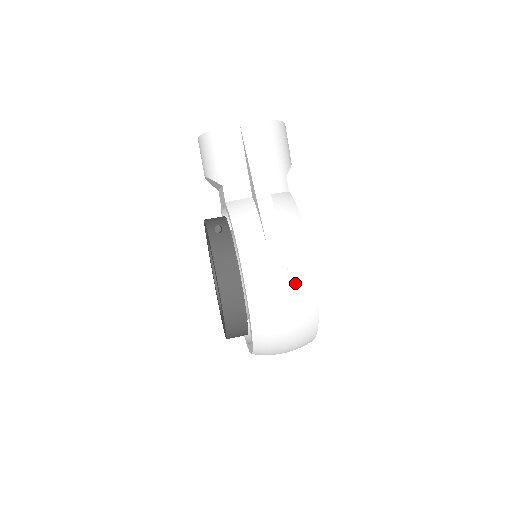
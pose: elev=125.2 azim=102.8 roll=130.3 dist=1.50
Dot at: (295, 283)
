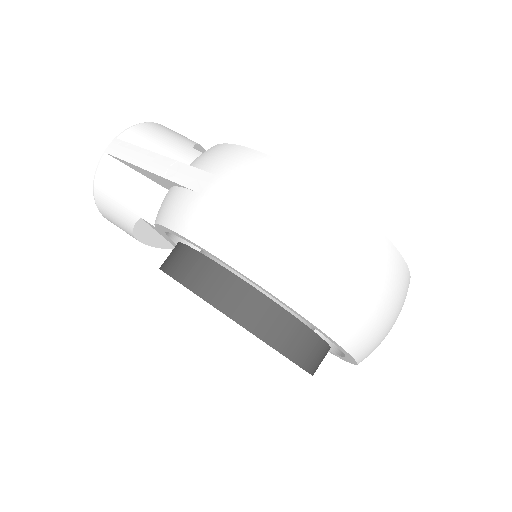
Dot at: (264, 189)
